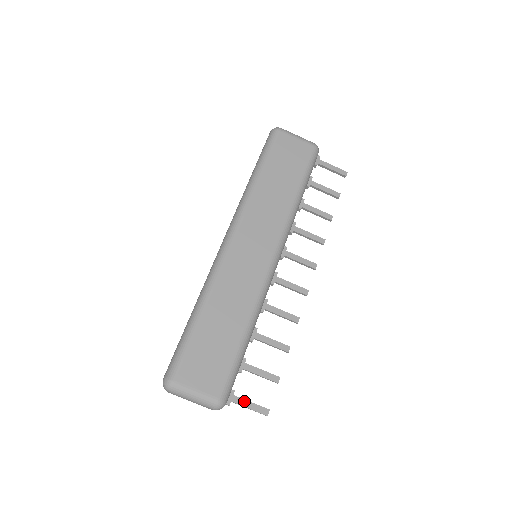
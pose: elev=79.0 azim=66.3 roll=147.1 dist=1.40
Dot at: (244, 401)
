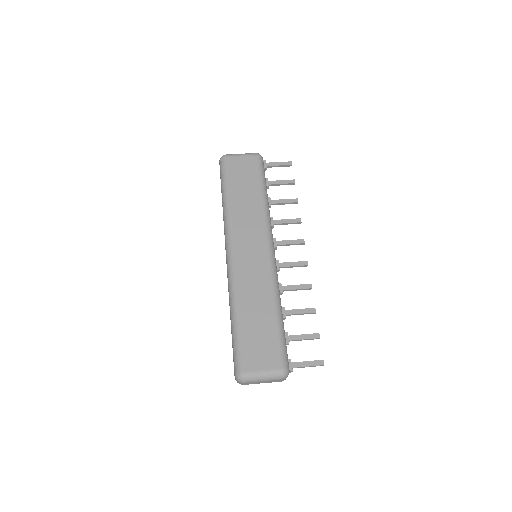
Dot at: (302, 363)
